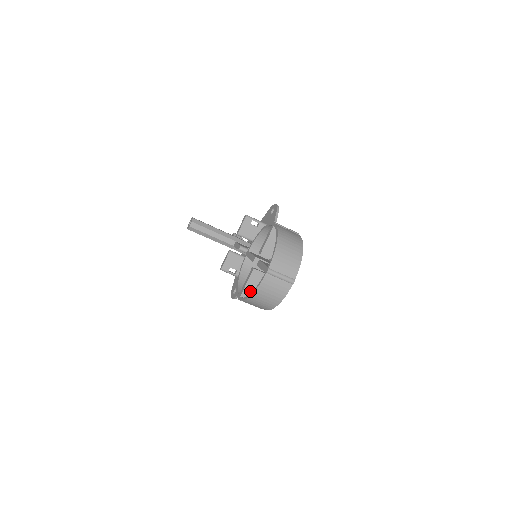
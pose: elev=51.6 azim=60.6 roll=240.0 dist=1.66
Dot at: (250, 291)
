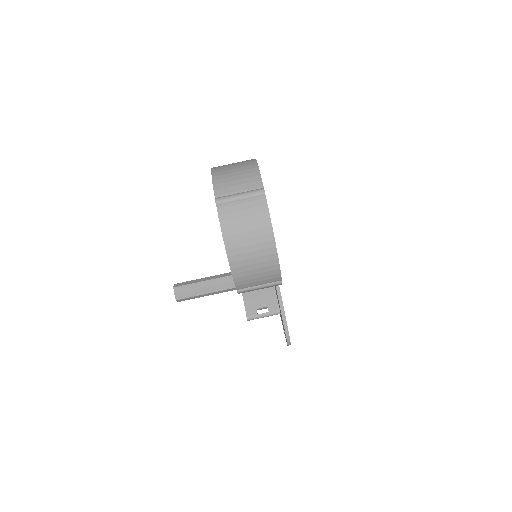
Dot at: occluded
